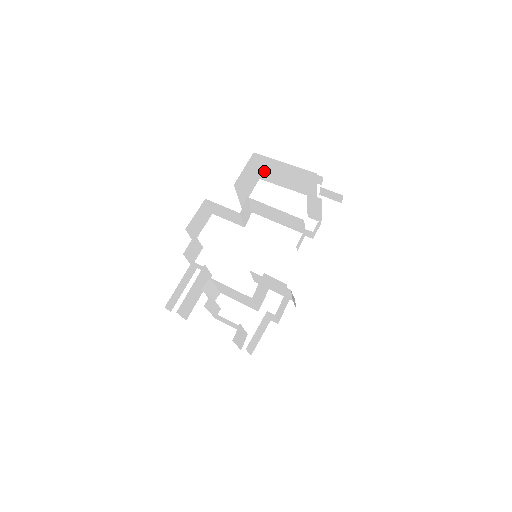
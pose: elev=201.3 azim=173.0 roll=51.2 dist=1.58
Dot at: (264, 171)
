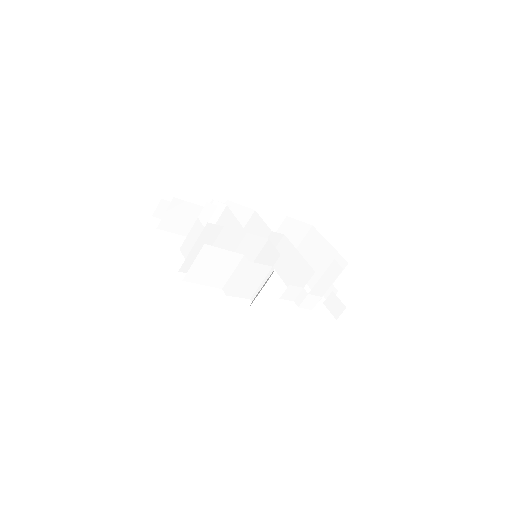
Dot at: (301, 251)
